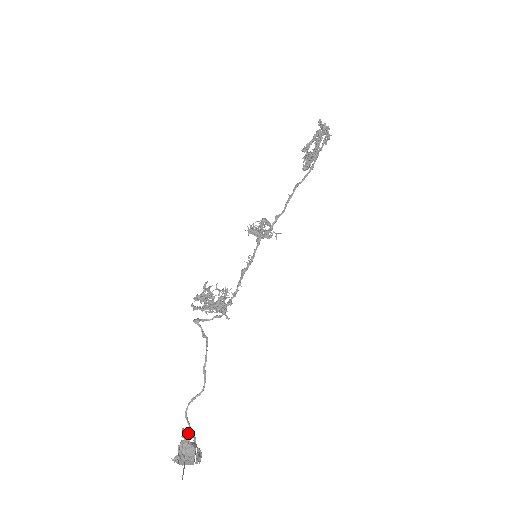
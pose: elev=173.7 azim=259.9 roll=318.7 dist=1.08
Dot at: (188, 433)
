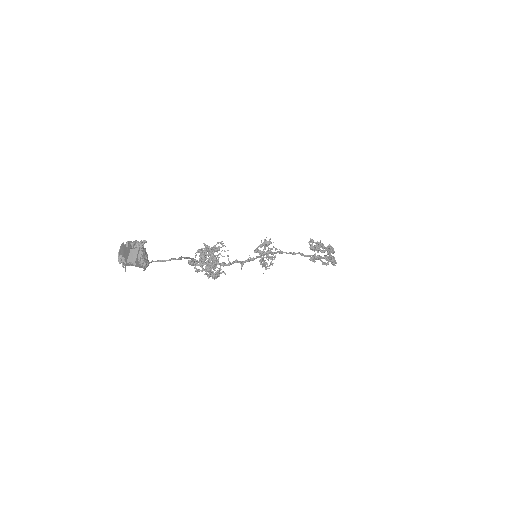
Dot at: (146, 241)
